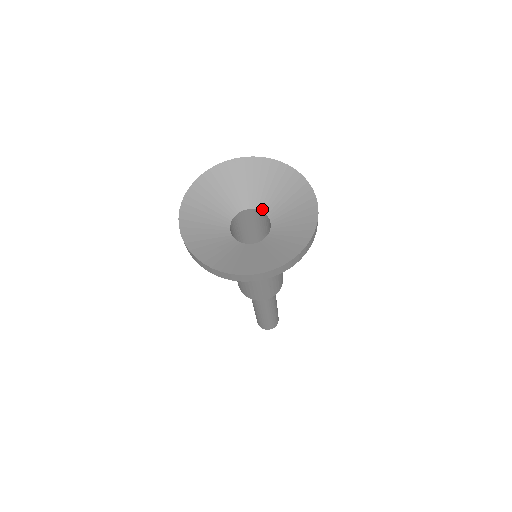
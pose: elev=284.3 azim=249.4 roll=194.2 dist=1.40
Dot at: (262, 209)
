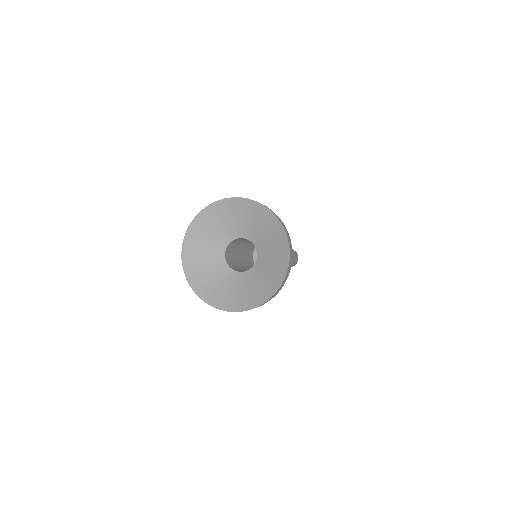
Dot at: (249, 238)
